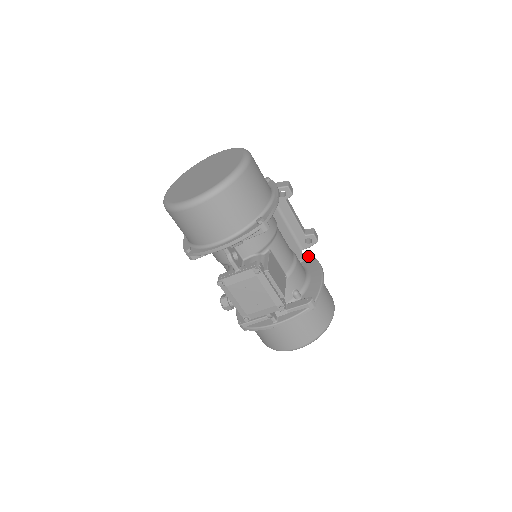
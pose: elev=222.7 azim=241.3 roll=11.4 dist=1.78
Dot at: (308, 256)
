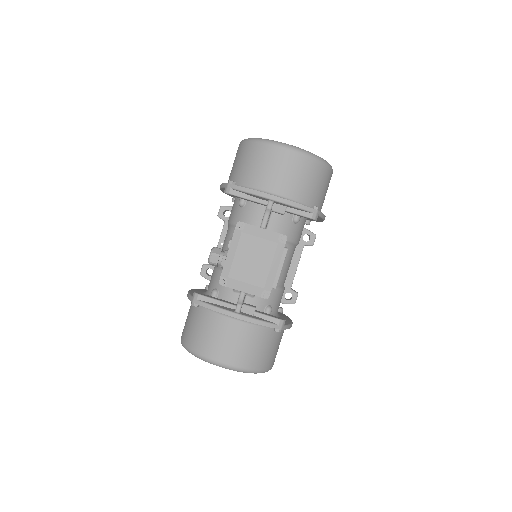
Dot at: (279, 307)
